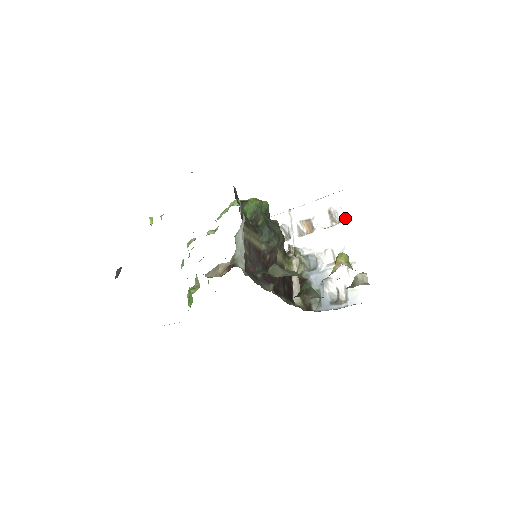
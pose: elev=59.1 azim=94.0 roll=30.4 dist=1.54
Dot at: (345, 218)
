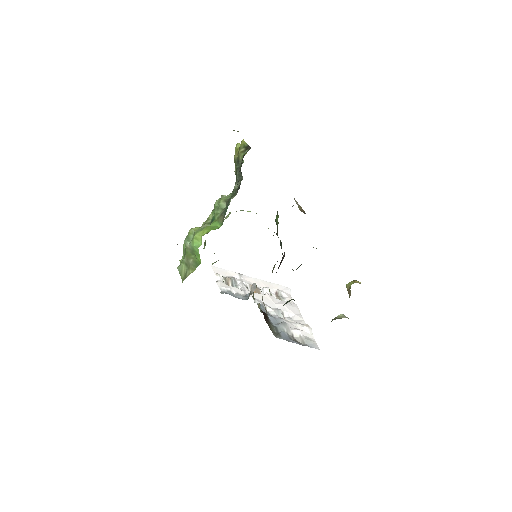
Dot at: (292, 301)
